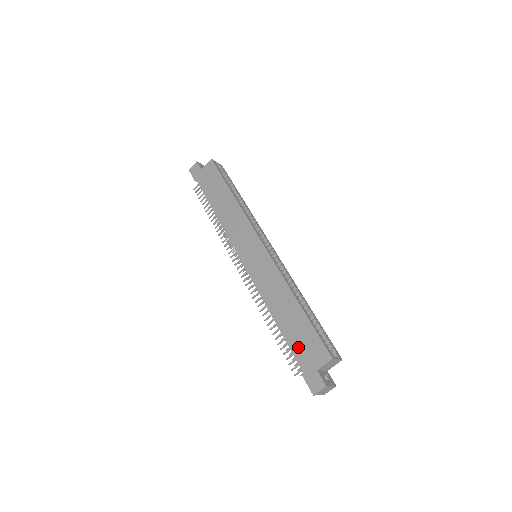
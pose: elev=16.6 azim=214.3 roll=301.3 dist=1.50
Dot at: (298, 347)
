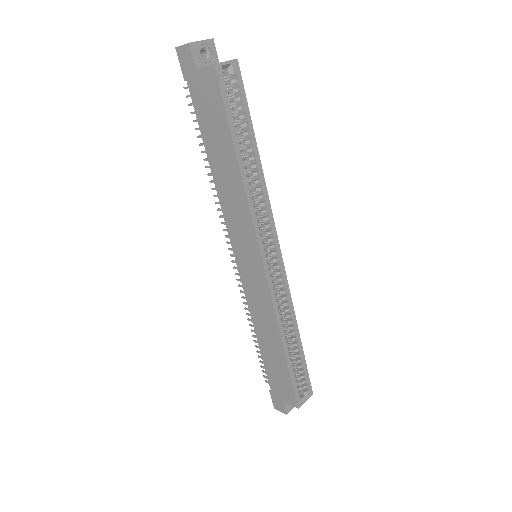
Dot at: (272, 376)
